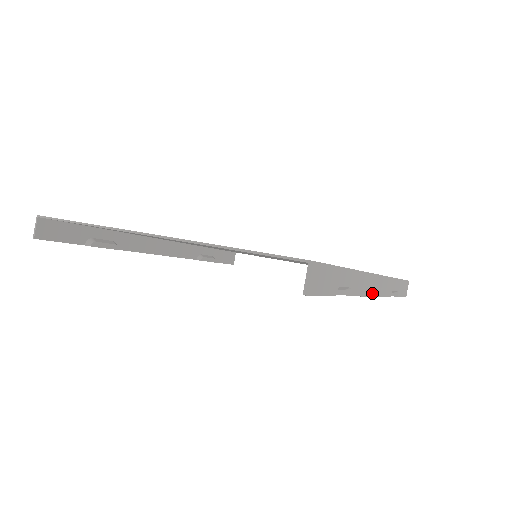
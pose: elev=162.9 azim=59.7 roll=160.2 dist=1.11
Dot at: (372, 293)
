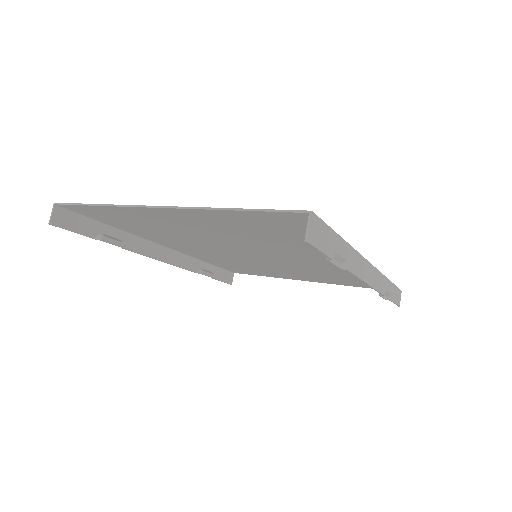
Dot at: (367, 280)
